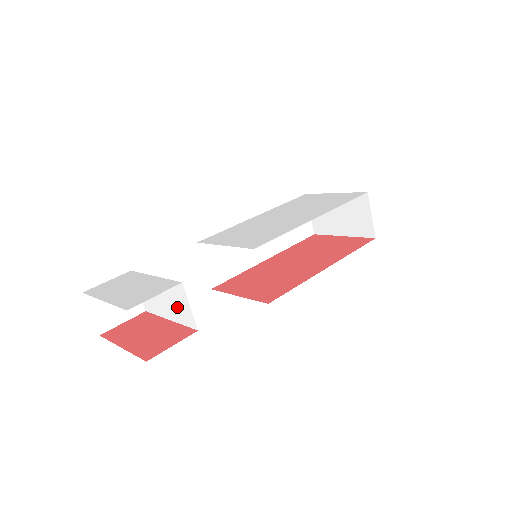
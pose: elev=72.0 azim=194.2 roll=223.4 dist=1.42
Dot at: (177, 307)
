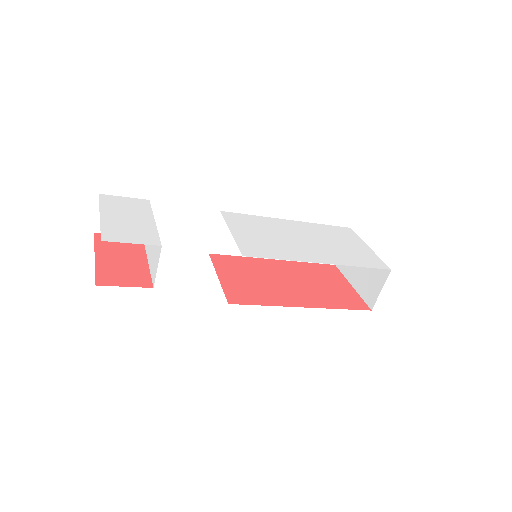
Dot at: (153, 258)
